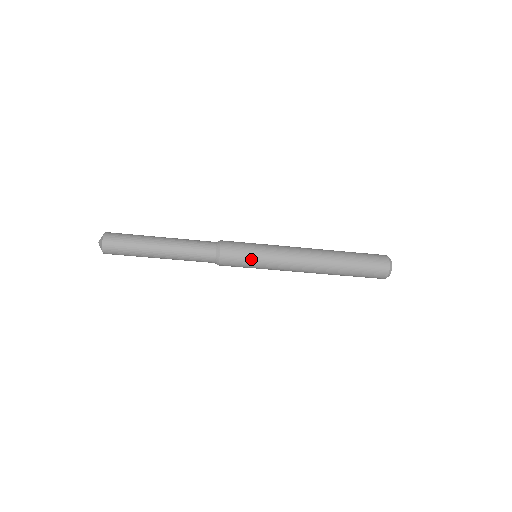
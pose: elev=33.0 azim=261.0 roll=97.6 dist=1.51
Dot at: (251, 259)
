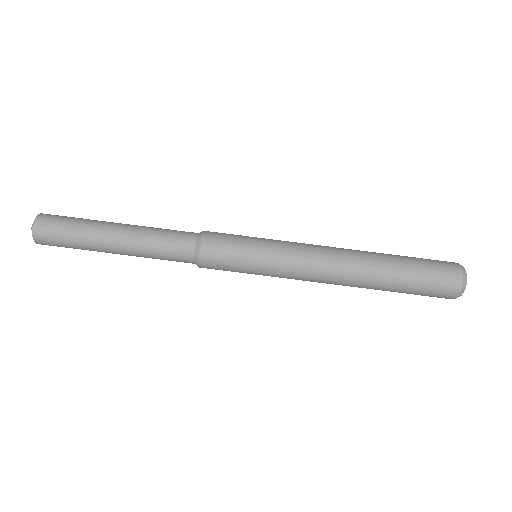
Dot at: (249, 237)
